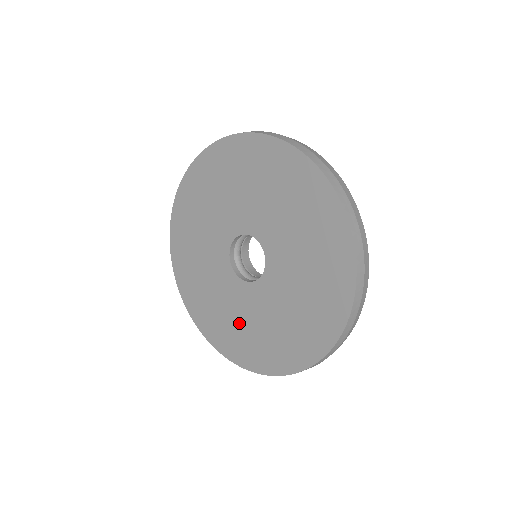
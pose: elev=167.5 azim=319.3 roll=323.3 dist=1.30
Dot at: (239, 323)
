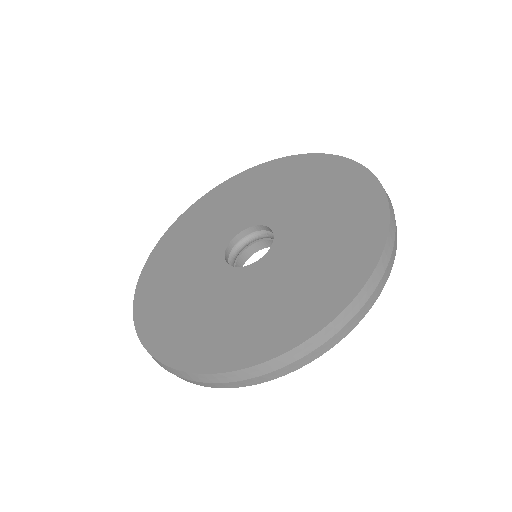
Dot at: (236, 313)
